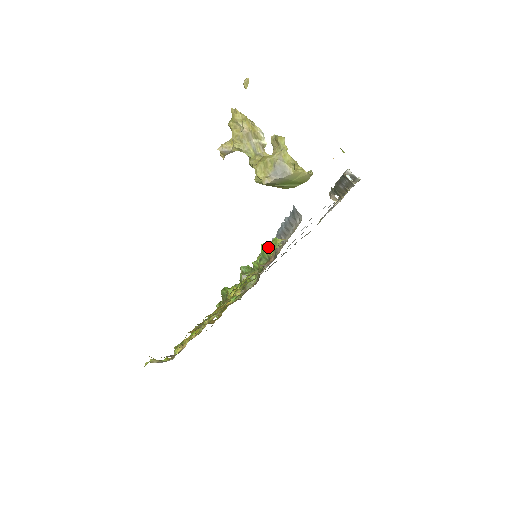
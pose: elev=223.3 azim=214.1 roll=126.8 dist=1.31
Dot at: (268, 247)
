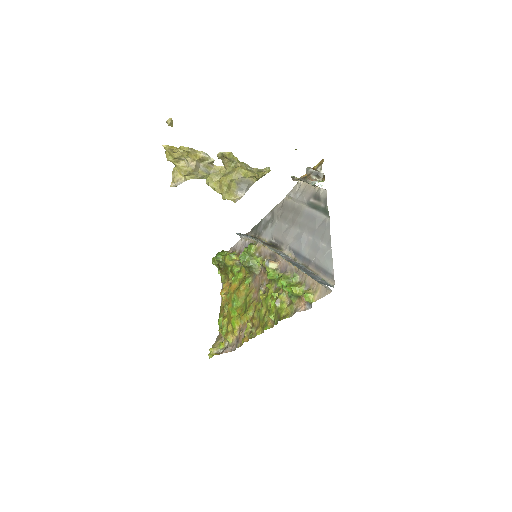
Dot at: (295, 291)
